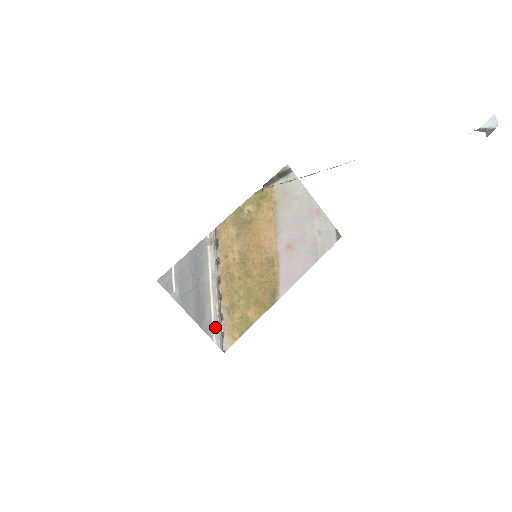
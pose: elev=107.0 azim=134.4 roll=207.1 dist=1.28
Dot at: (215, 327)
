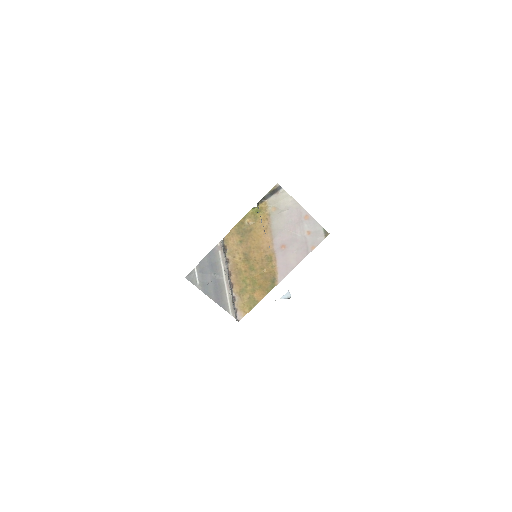
Dot at: (230, 305)
